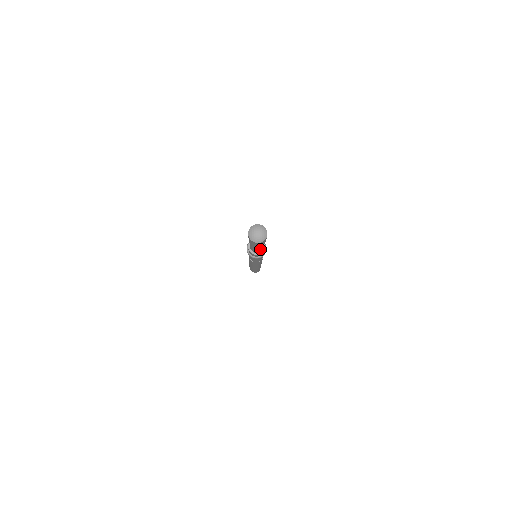
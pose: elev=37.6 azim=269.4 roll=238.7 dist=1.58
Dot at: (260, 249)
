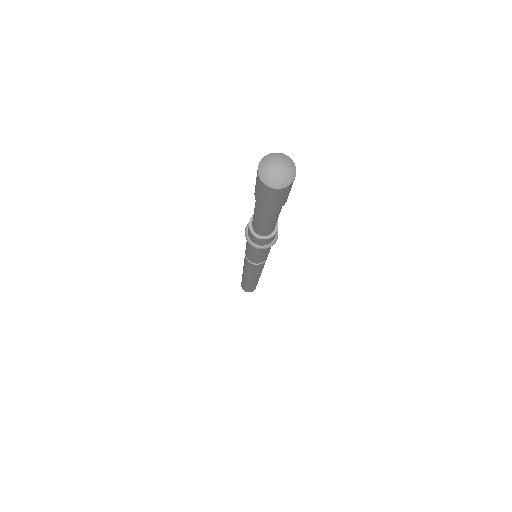
Dot at: (272, 224)
